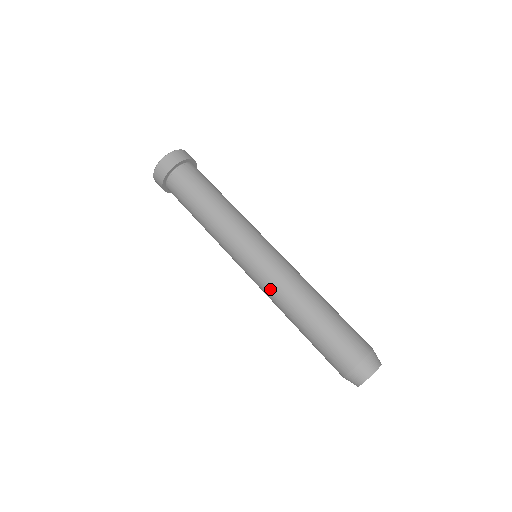
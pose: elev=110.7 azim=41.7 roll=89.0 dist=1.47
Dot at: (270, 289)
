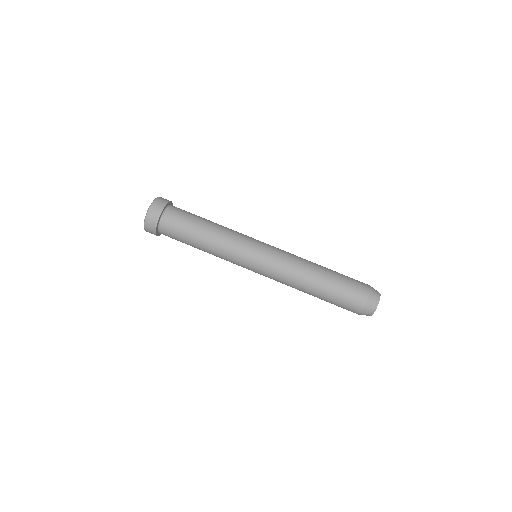
Dot at: (285, 266)
